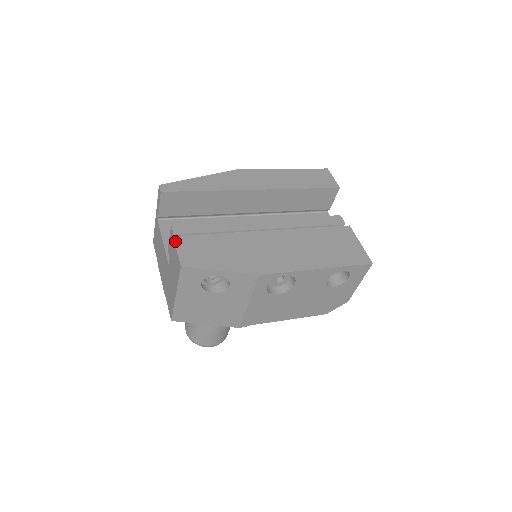
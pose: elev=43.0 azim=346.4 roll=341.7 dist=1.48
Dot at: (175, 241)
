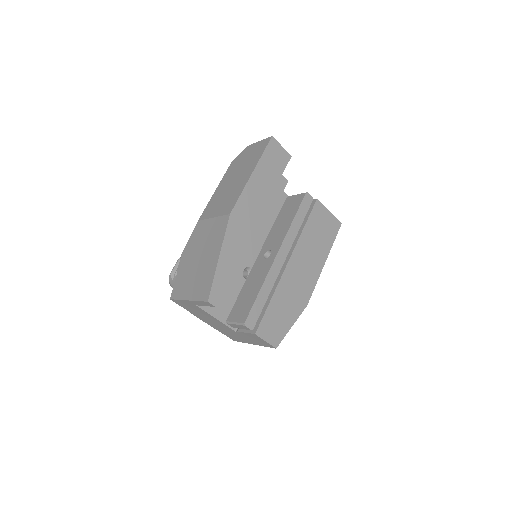
Dot at: (259, 336)
